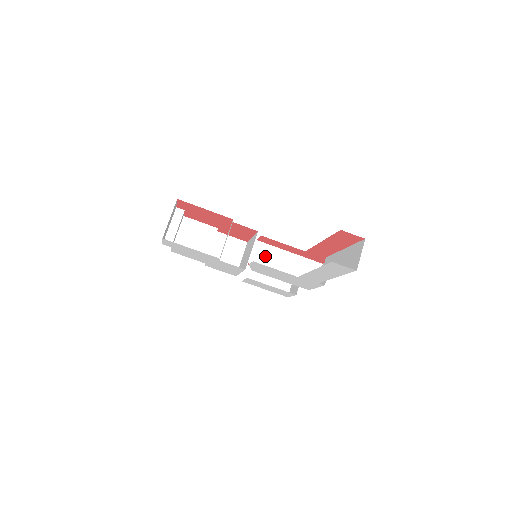
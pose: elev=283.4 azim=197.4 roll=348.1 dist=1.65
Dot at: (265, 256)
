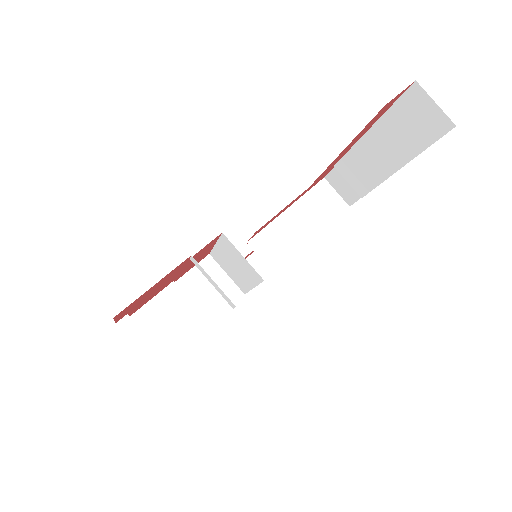
Dot at: (275, 245)
